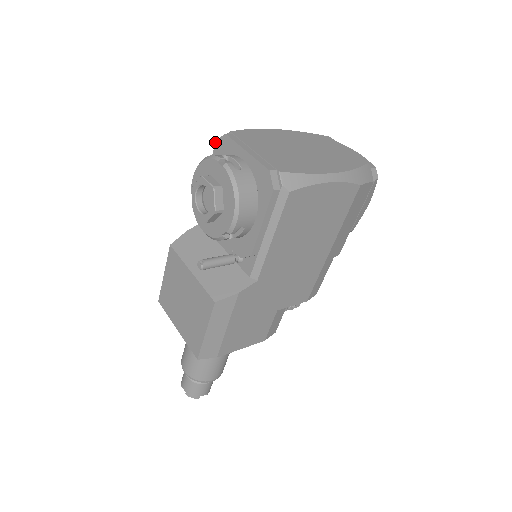
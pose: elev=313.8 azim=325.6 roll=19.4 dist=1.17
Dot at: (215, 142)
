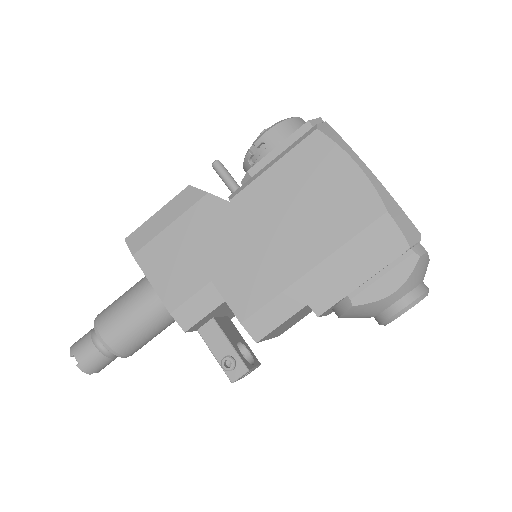
Dot at: occluded
